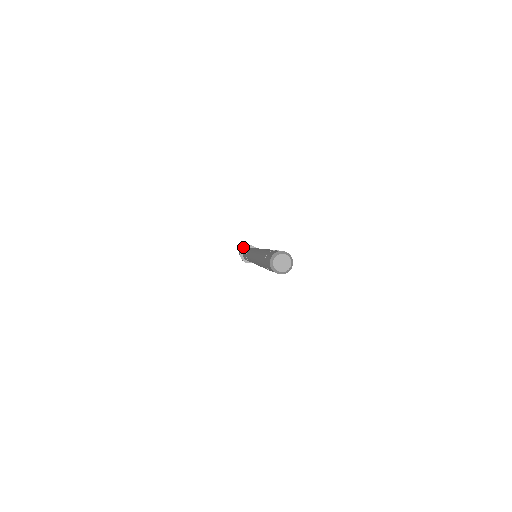
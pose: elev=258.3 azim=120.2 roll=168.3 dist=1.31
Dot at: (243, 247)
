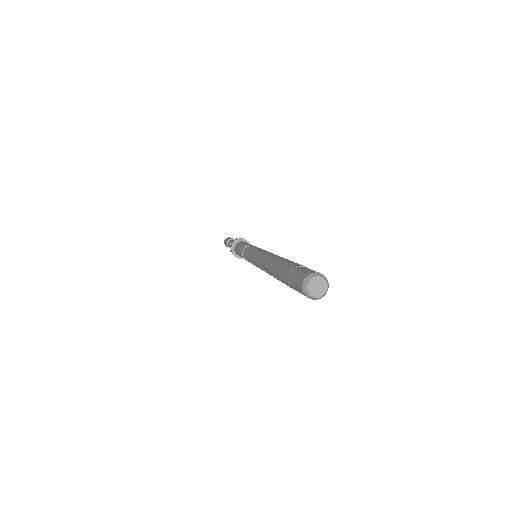
Dot at: (234, 241)
